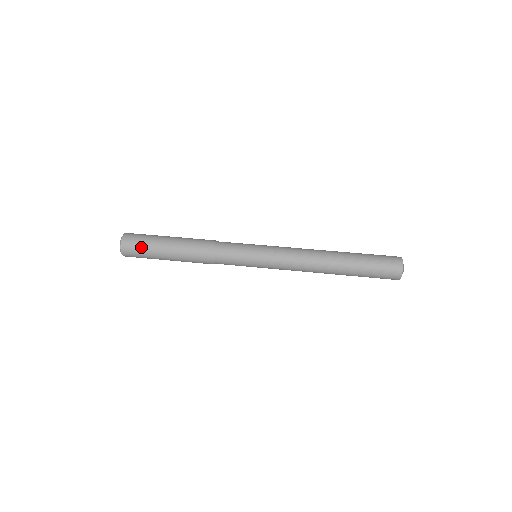
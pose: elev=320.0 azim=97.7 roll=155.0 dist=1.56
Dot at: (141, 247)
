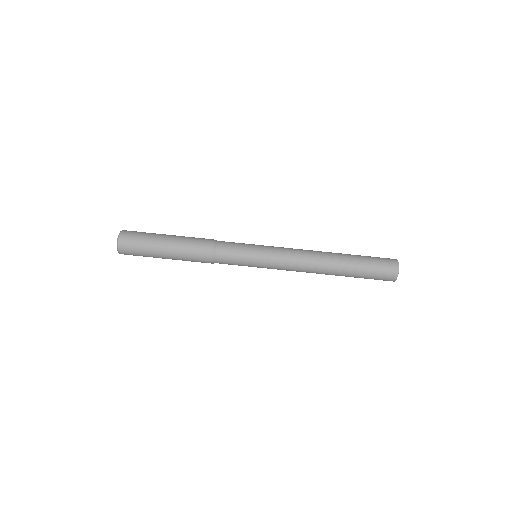
Dot at: (139, 246)
